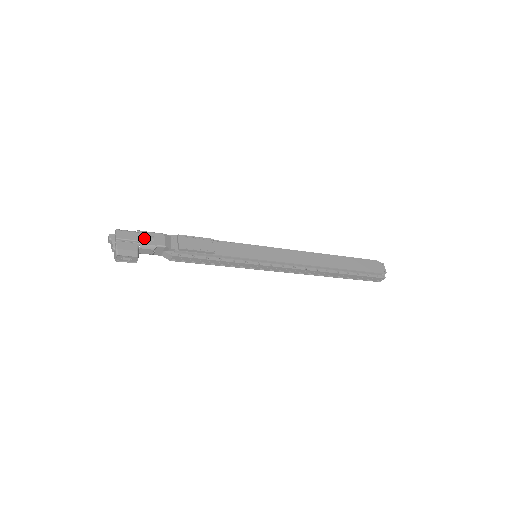
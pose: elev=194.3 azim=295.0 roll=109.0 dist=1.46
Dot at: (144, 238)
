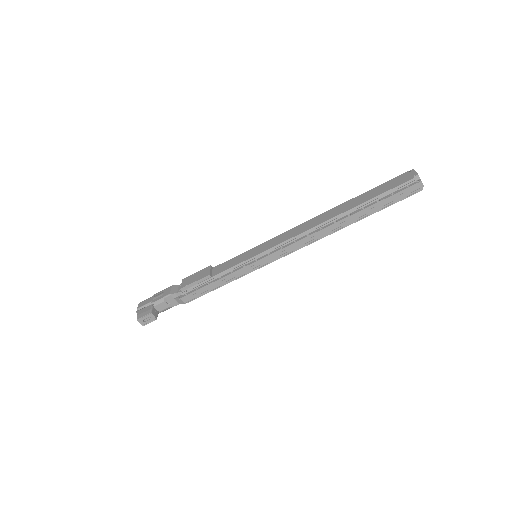
Dot at: (156, 297)
